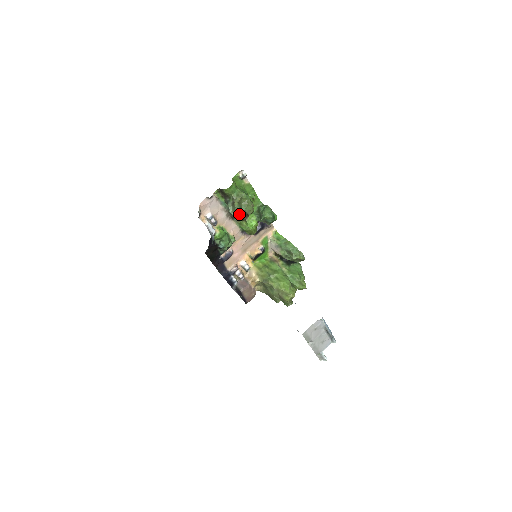
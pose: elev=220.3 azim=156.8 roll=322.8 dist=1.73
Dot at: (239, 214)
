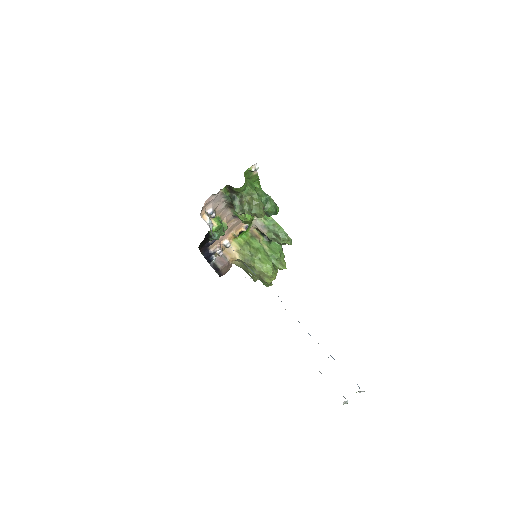
Dot at: occluded
